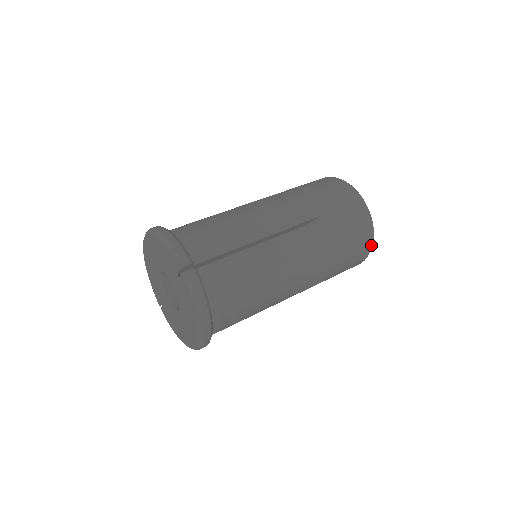
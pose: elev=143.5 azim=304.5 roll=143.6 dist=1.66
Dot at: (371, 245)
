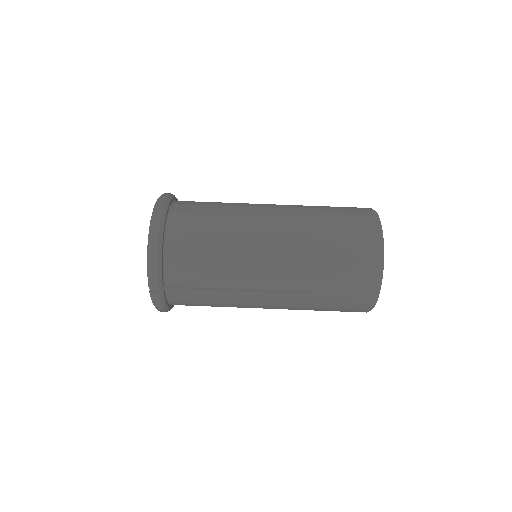
Dot at: occluded
